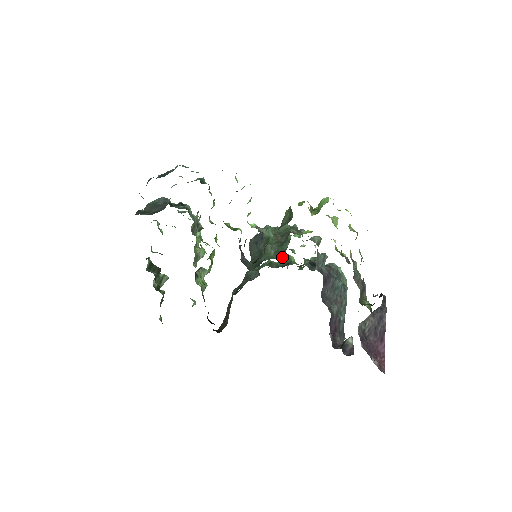
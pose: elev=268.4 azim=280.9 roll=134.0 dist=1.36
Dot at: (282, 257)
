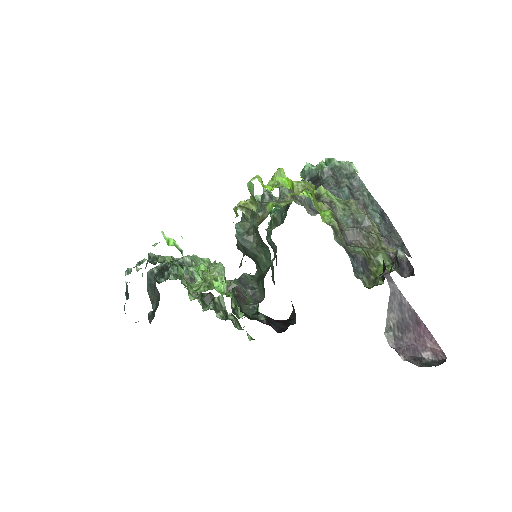
Dot at: occluded
